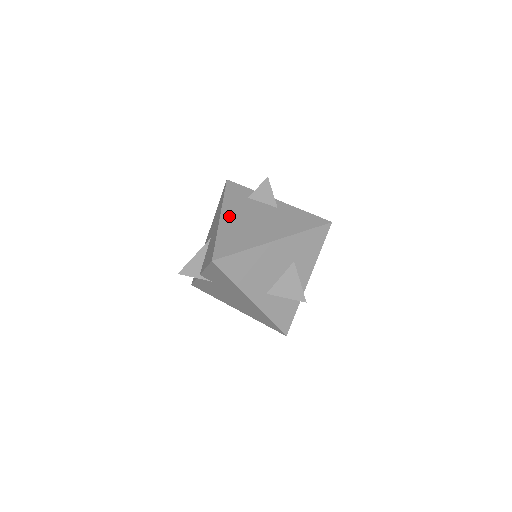
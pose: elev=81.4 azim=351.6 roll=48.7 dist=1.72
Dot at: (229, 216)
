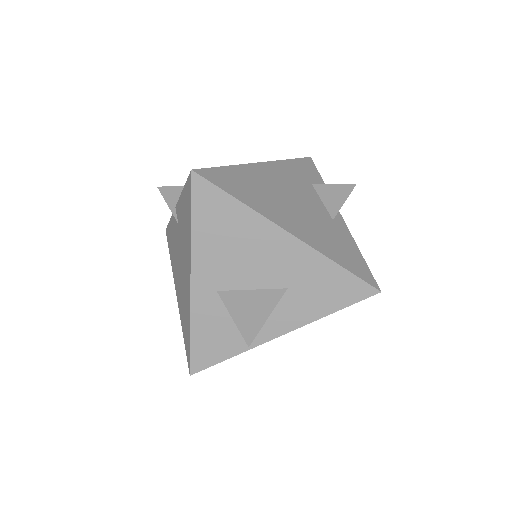
Dot at: (270, 171)
